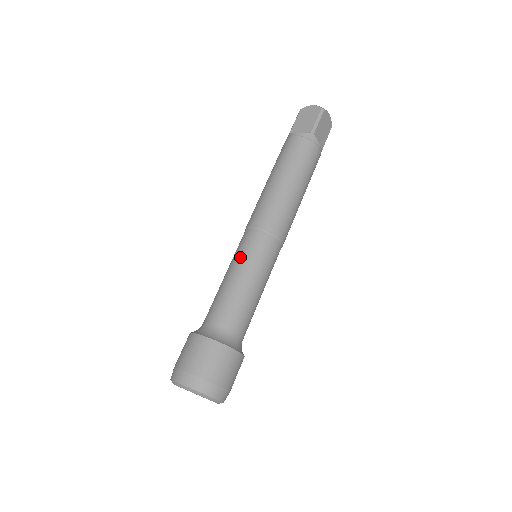
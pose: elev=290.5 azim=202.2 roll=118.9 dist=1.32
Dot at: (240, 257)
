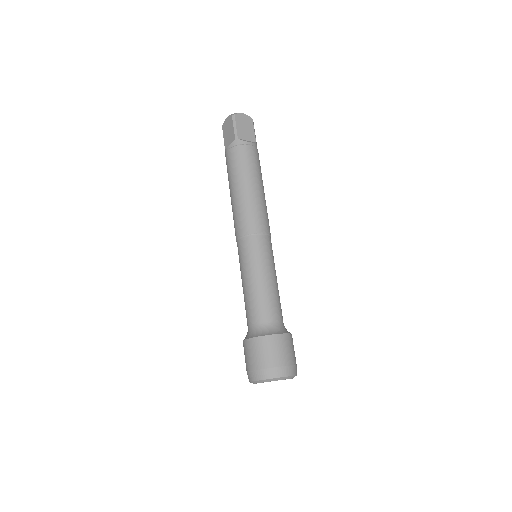
Dot at: (242, 266)
